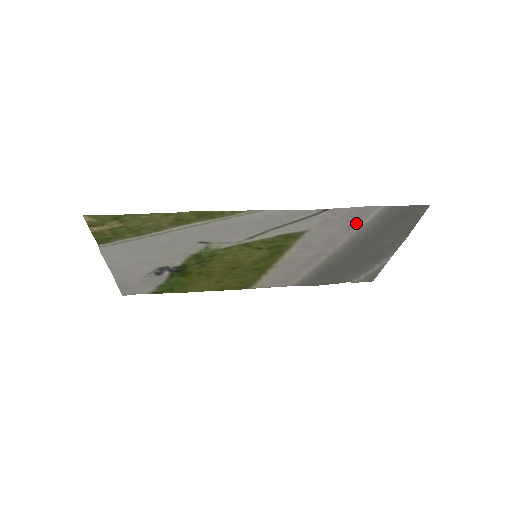
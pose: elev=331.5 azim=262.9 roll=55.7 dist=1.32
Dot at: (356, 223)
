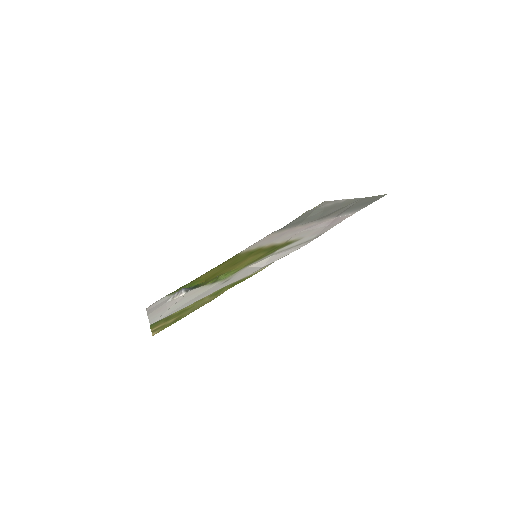
Dot at: (334, 220)
